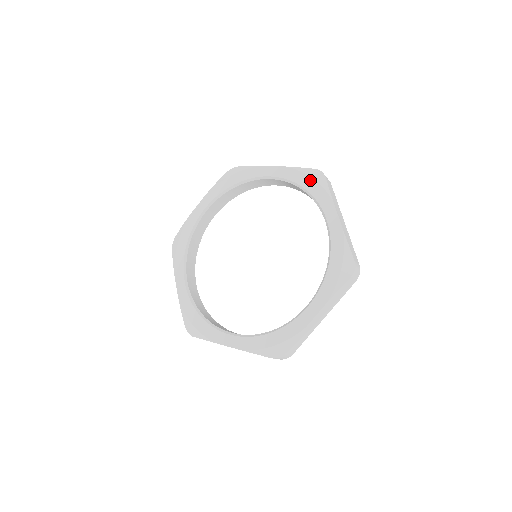
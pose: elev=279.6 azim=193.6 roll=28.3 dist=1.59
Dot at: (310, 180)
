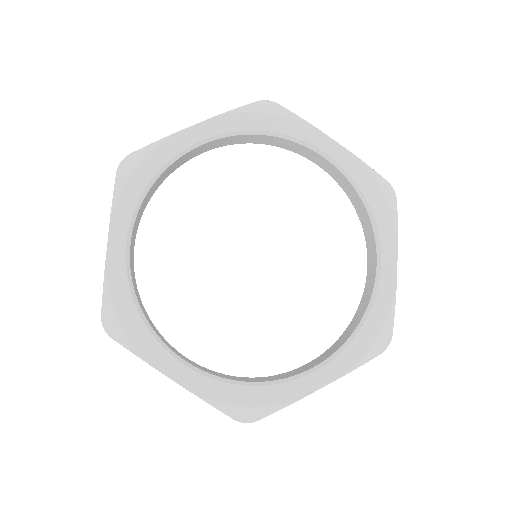
Dot at: (379, 195)
